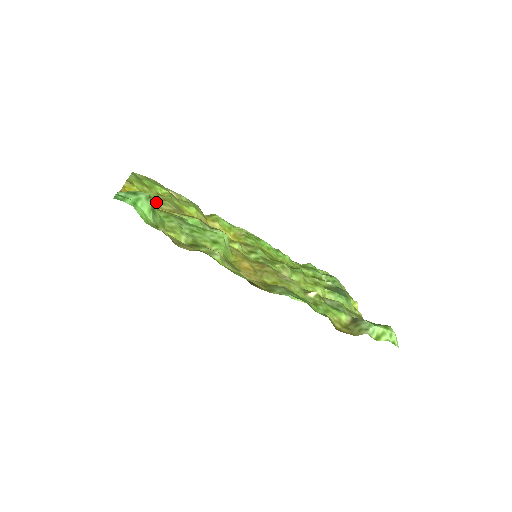
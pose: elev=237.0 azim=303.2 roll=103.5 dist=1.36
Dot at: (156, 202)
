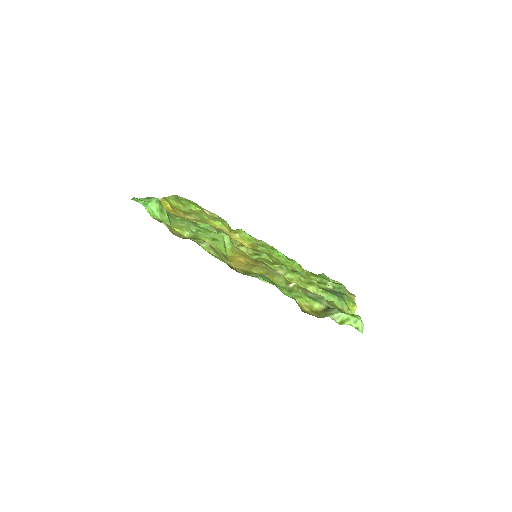
Dot at: (184, 214)
